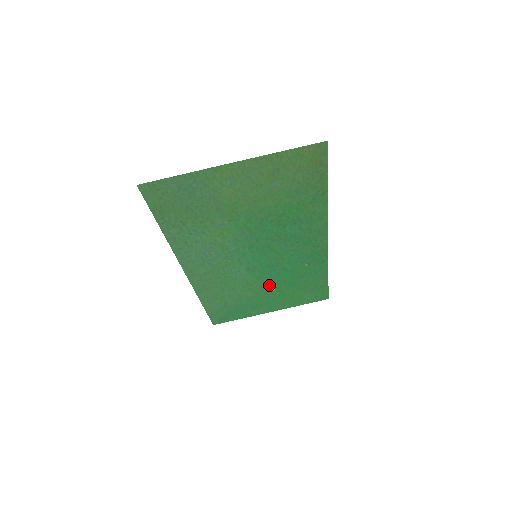
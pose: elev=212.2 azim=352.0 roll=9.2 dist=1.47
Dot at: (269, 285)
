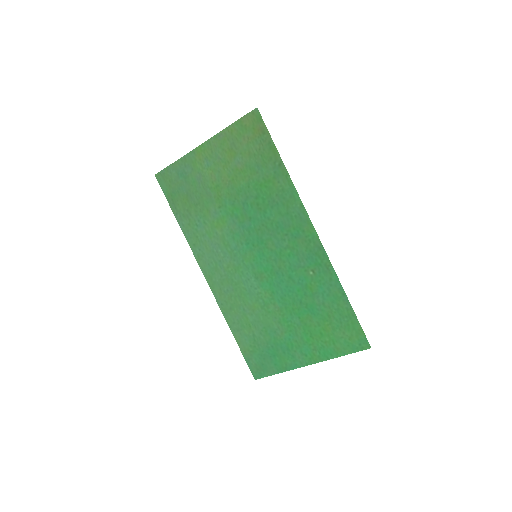
Dot at: (287, 308)
